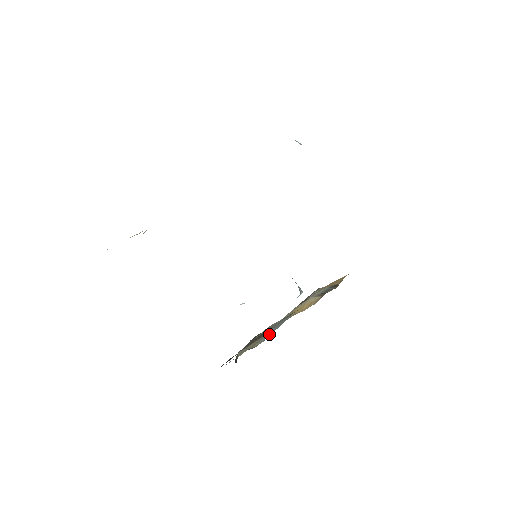
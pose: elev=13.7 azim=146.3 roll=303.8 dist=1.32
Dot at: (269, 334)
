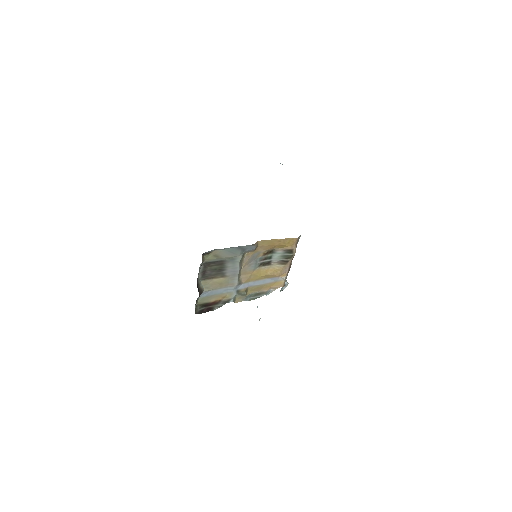
Dot at: (234, 282)
